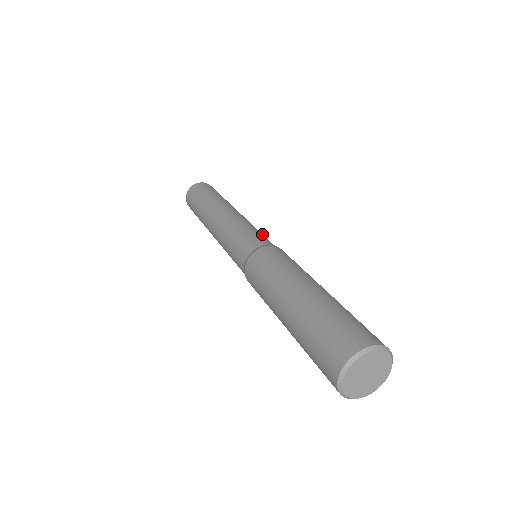
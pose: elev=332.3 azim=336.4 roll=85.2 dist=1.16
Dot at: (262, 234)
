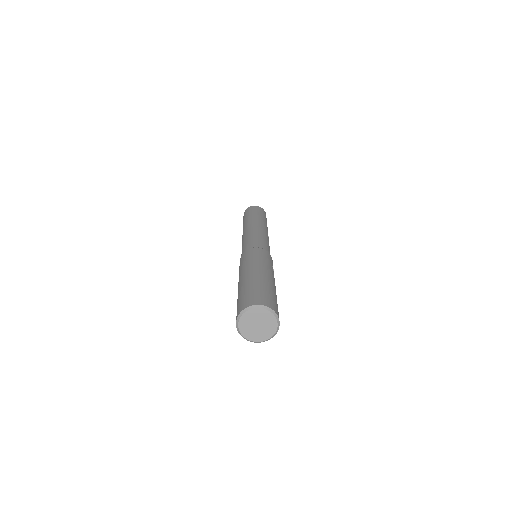
Dot at: (264, 241)
